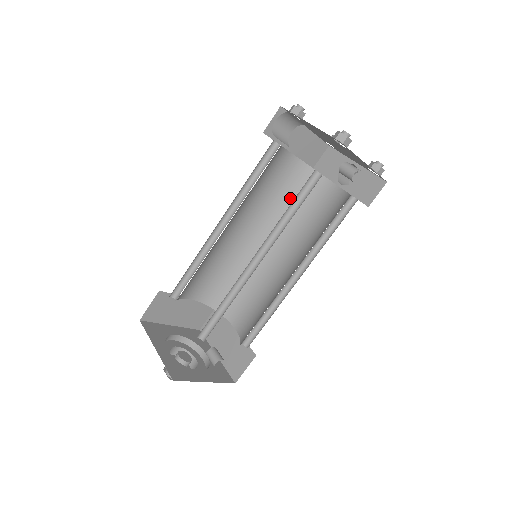
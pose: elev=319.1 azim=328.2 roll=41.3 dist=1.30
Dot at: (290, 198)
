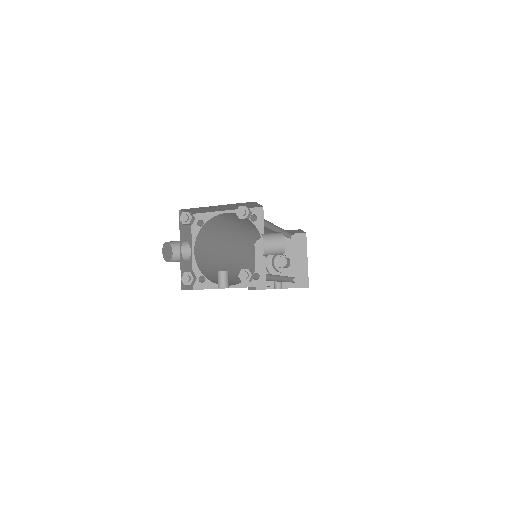
Dot at: occluded
